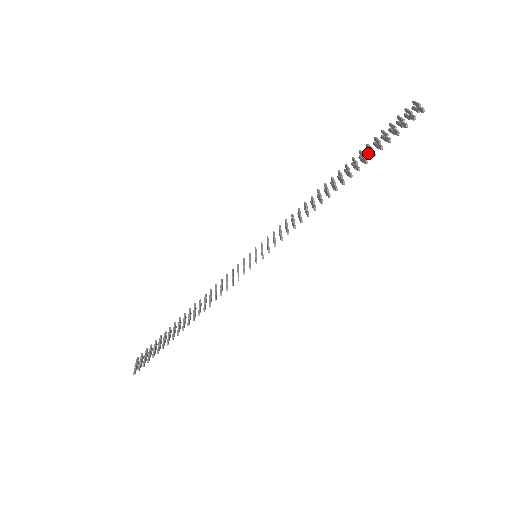
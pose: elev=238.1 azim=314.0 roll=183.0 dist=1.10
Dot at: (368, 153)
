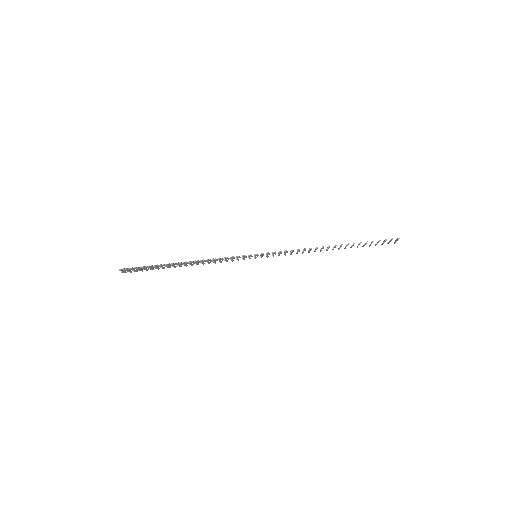
Dot at: occluded
